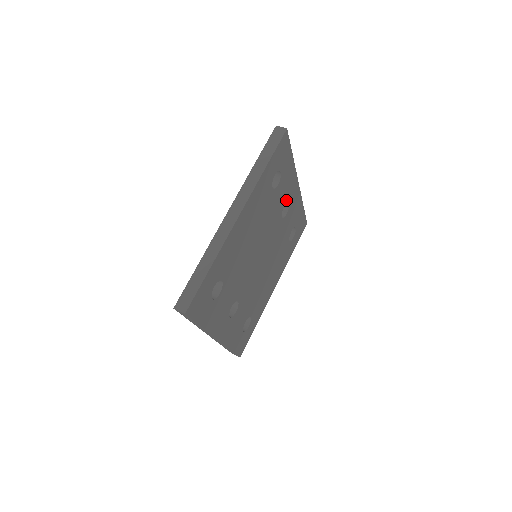
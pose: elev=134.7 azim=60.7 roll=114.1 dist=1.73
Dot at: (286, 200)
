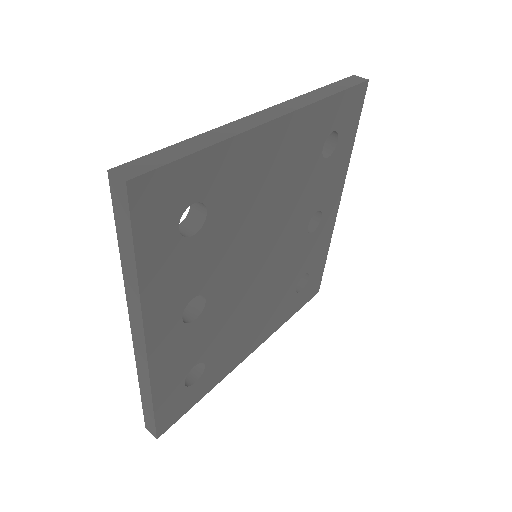
Dot at: (322, 206)
